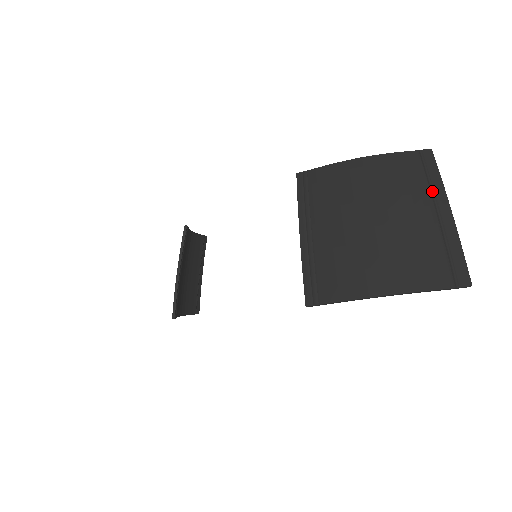
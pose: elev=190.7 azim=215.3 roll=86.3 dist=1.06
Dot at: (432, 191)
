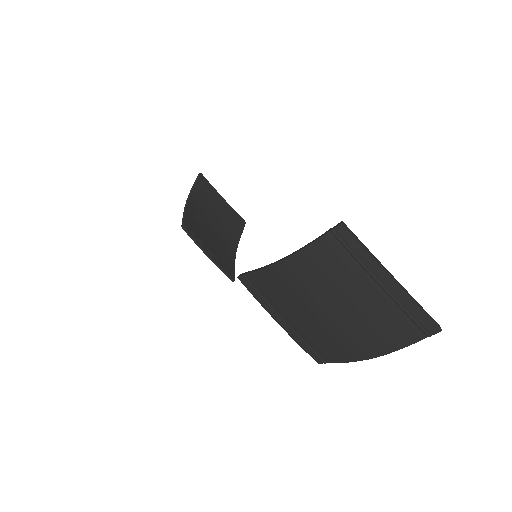
Dot at: (365, 270)
